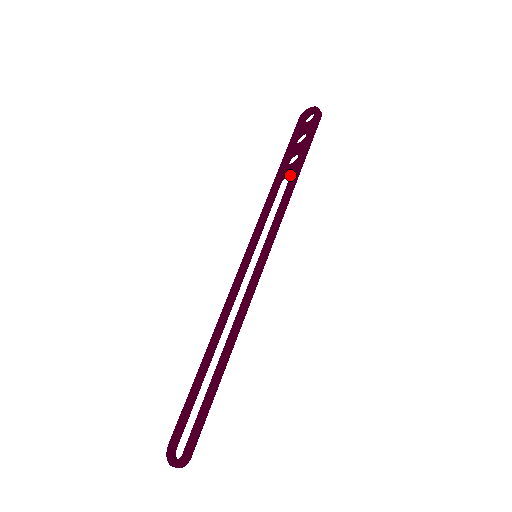
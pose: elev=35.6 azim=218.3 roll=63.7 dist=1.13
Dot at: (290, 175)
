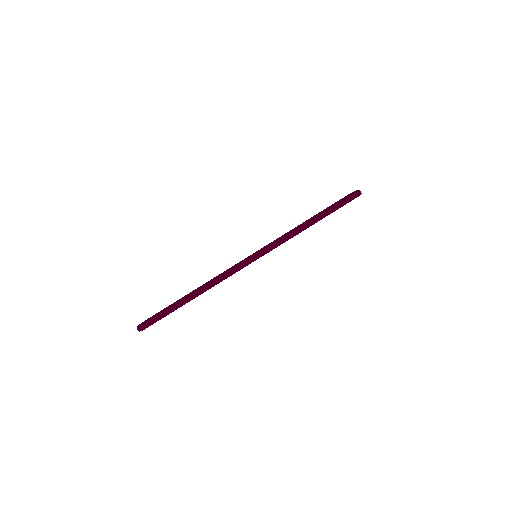
Dot at: (308, 221)
